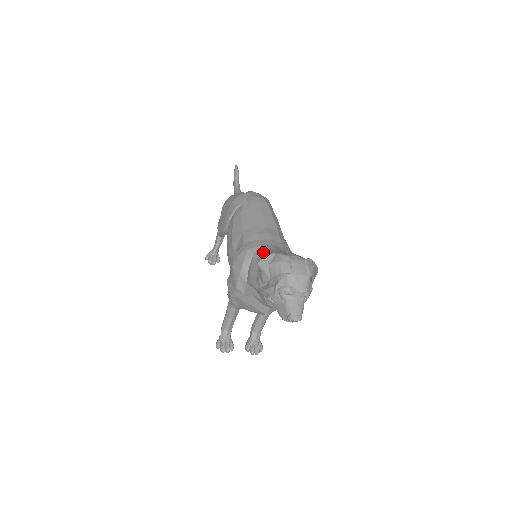
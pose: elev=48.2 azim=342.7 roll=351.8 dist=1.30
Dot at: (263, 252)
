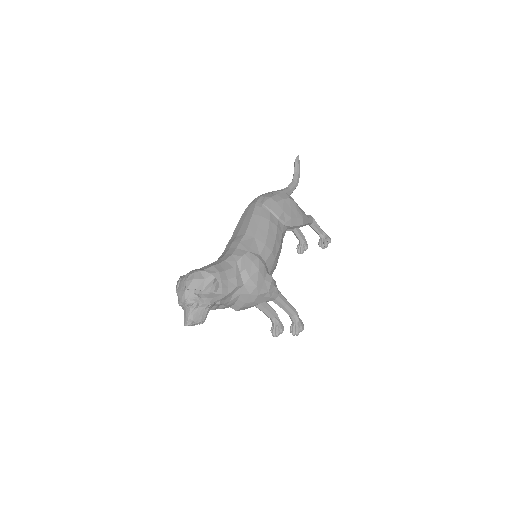
Dot at: occluded
